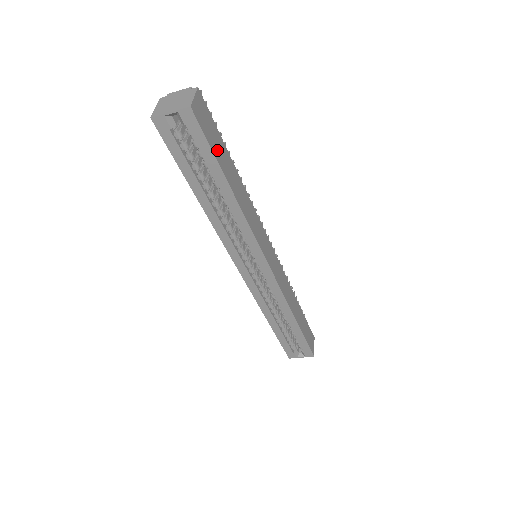
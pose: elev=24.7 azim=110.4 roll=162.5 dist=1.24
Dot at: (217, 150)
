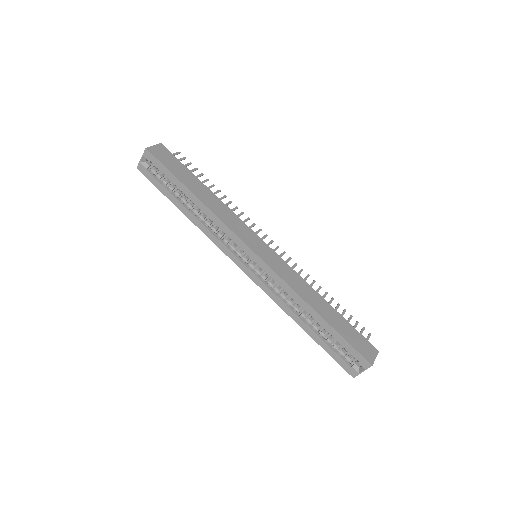
Dot at: (177, 172)
